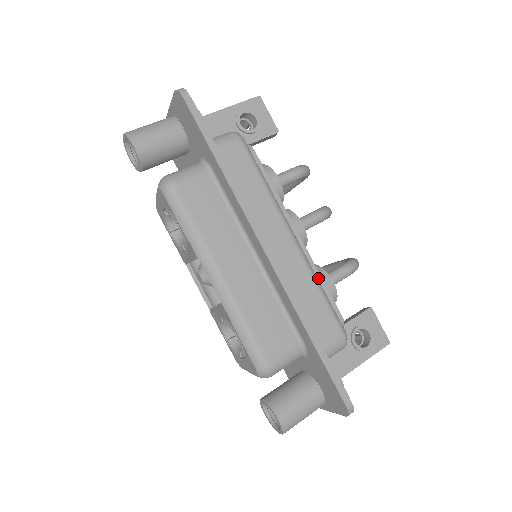
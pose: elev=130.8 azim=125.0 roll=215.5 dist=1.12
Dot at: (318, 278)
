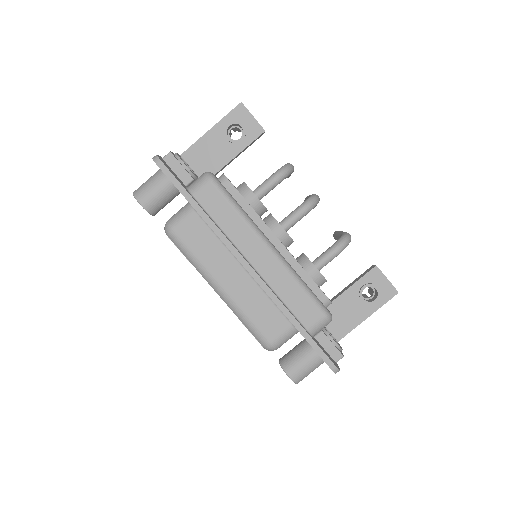
Dot at: (301, 271)
